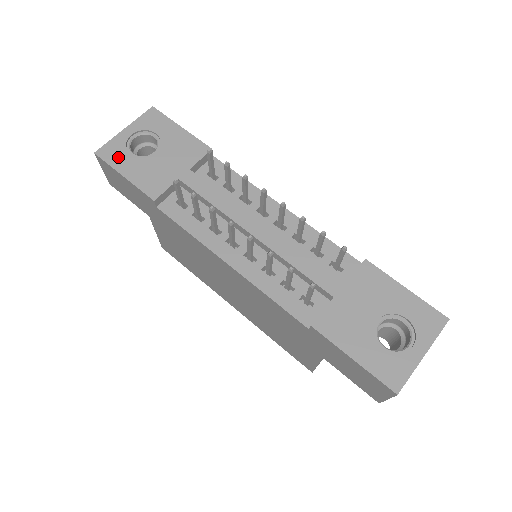
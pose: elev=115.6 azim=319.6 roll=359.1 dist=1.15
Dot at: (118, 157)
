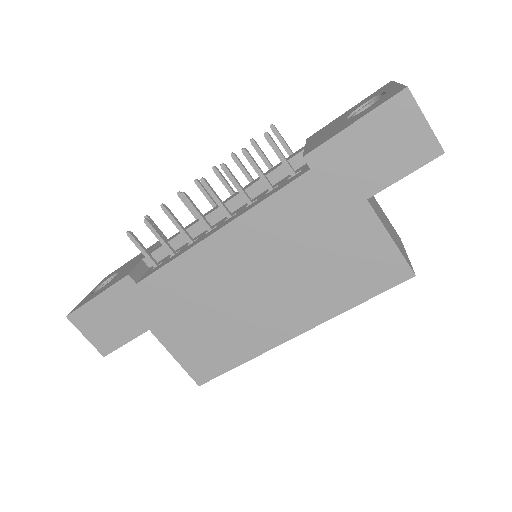
Dot at: (87, 300)
